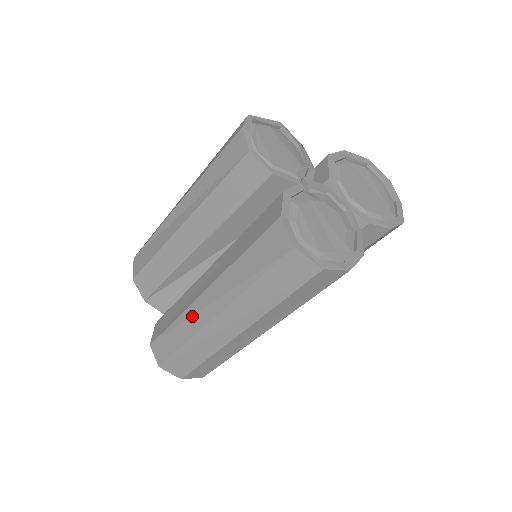
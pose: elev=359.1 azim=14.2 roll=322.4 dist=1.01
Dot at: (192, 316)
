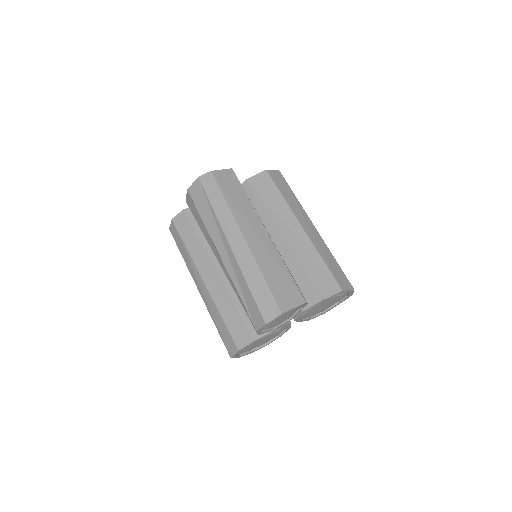
Dot at: (193, 270)
